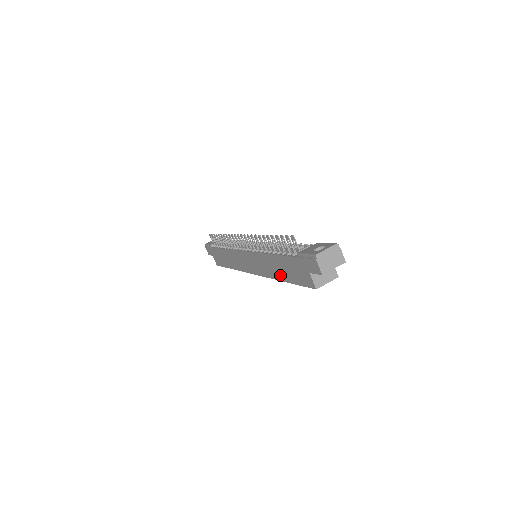
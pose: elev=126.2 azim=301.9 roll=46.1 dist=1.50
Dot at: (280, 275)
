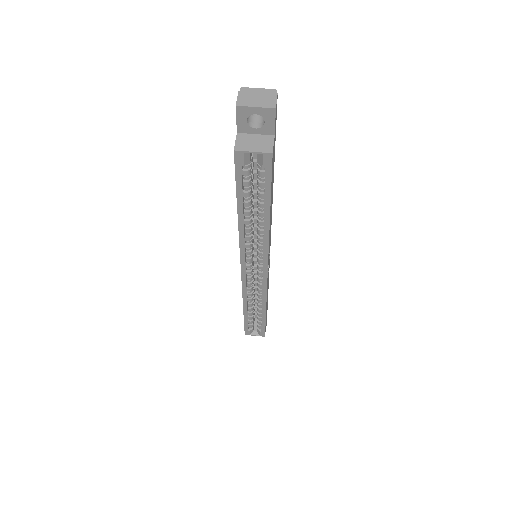
Dot at: occluded
